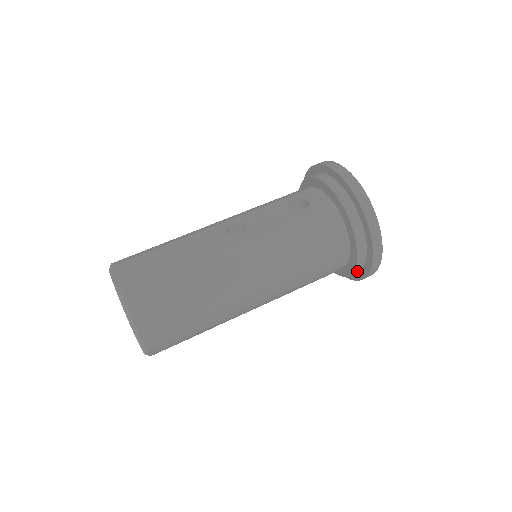
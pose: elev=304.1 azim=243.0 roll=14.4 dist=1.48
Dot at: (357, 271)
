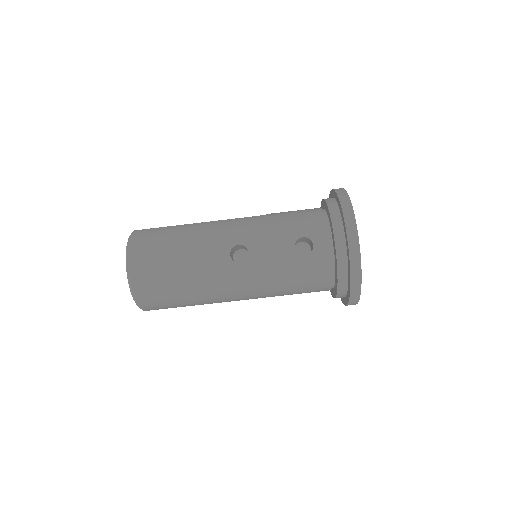
Dot at: occluded
